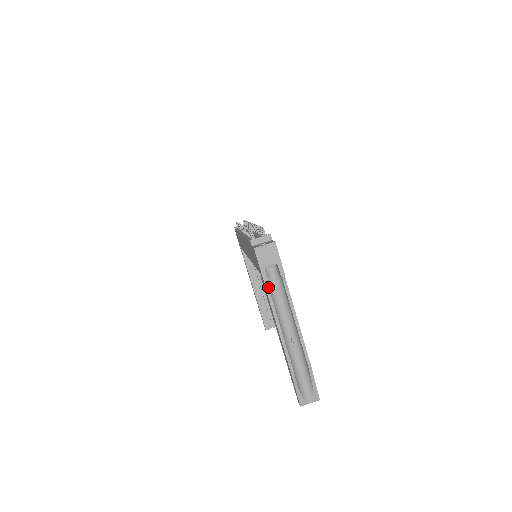
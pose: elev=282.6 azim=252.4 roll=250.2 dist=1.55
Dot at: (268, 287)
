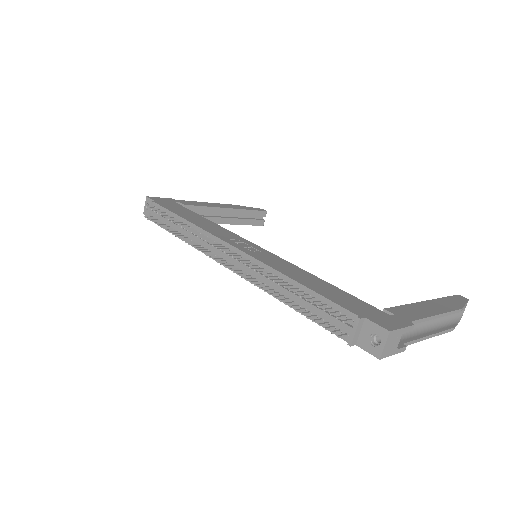
Dot at: (405, 344)
